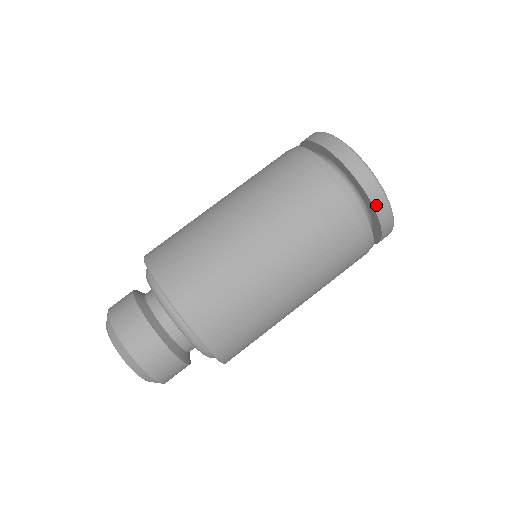
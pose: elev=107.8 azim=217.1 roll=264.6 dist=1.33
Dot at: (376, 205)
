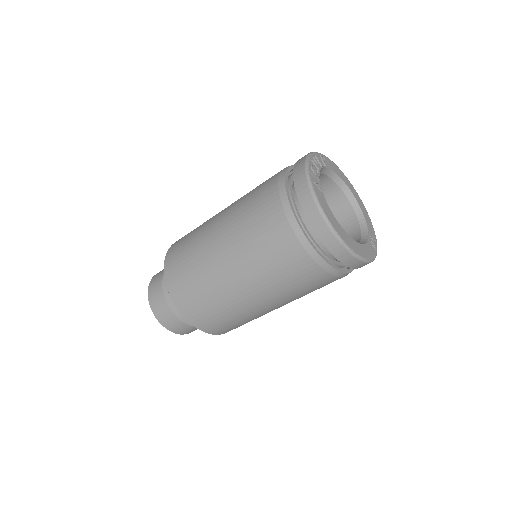
Dot at: (297, 184)
